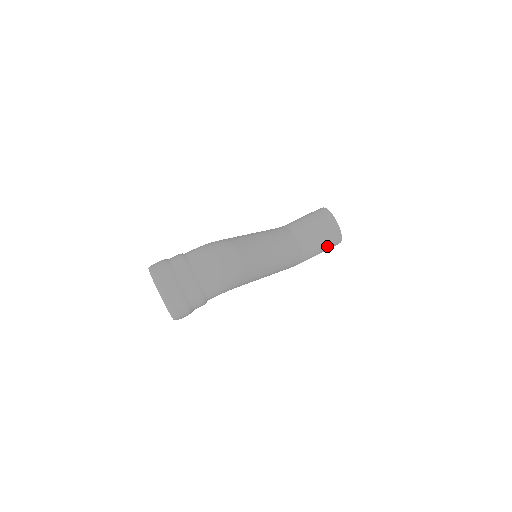
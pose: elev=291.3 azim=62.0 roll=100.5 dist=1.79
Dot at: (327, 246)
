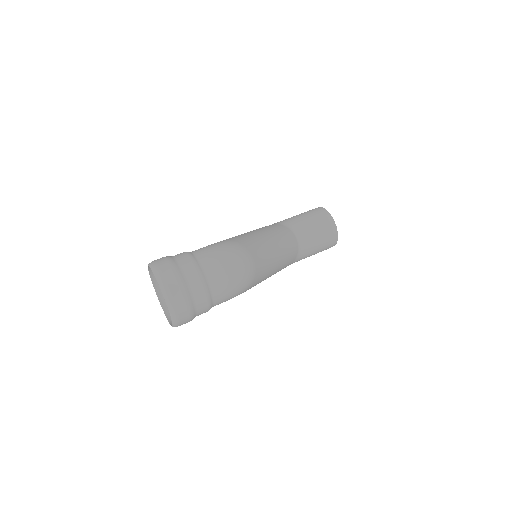
Dot at: (321, 249)
